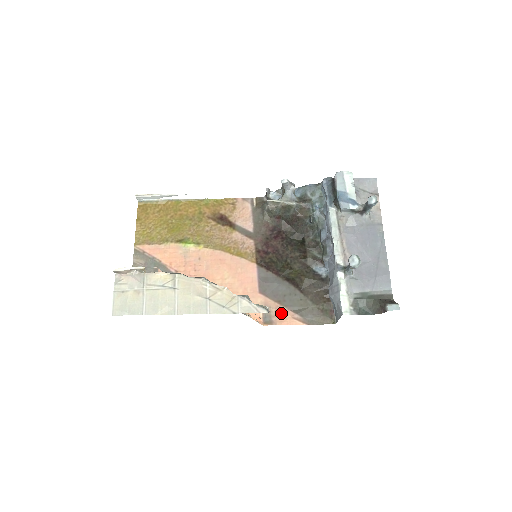
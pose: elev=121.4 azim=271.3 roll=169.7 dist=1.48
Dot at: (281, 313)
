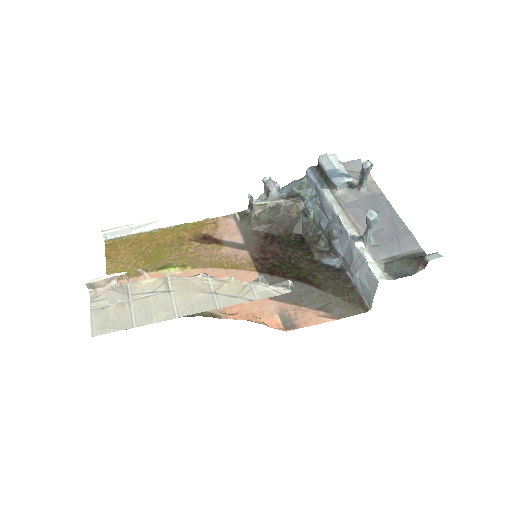
Dot at: (302, 314)
